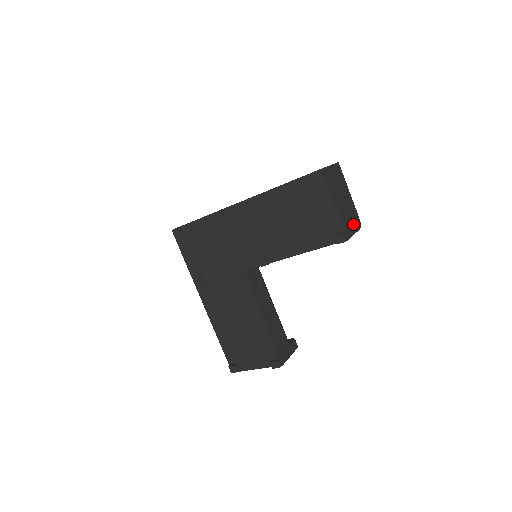
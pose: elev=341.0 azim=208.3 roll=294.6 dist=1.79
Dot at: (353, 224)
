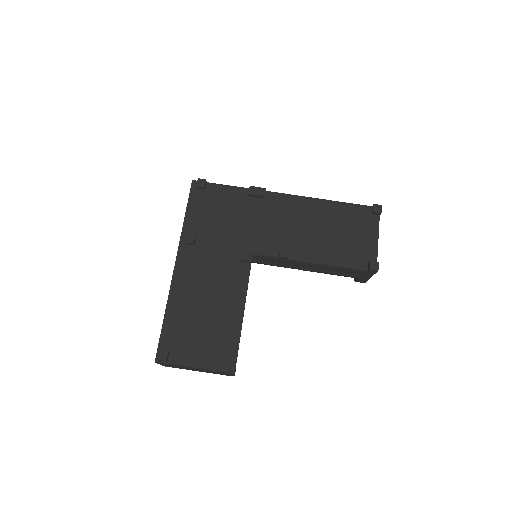
Dot at: occluded
